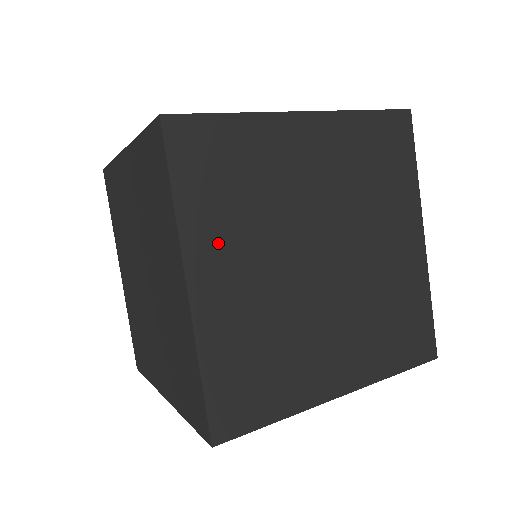
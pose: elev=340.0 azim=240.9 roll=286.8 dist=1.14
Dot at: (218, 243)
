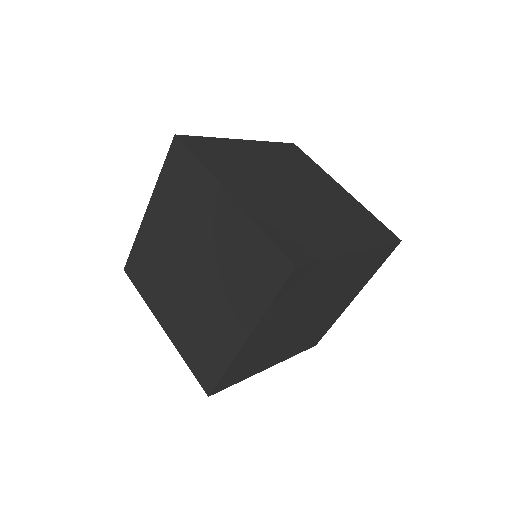
Dot at: (273, 319)
